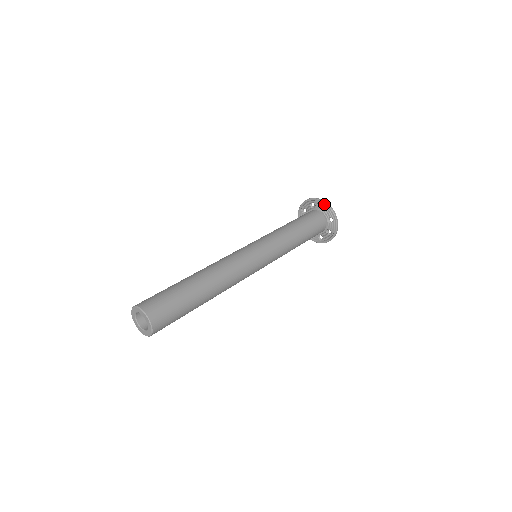
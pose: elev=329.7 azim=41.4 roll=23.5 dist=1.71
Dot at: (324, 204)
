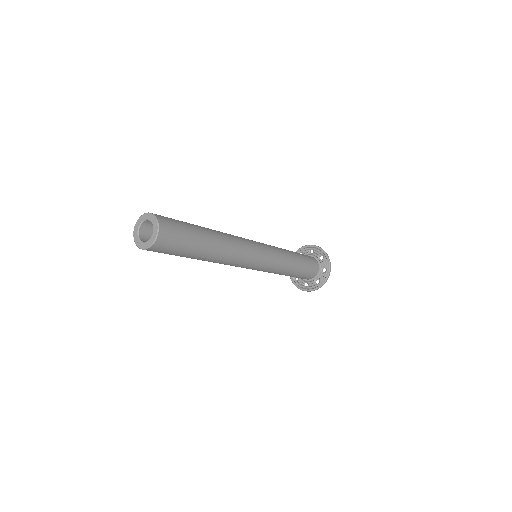
Dot at: (324, 253)
